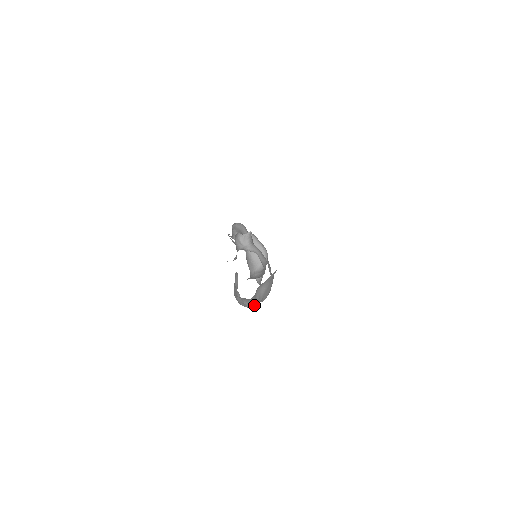
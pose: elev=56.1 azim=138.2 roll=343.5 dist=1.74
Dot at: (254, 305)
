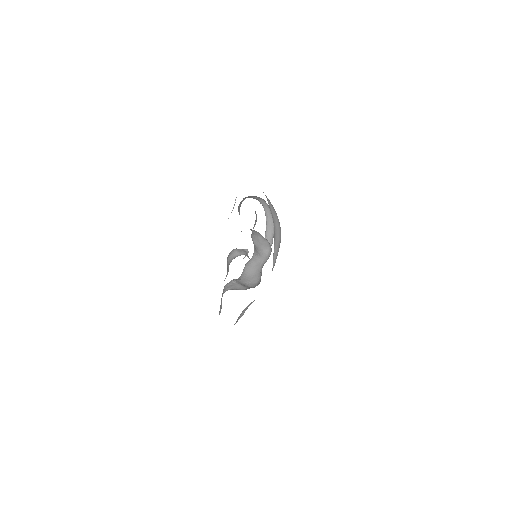
Dot at: occluded
